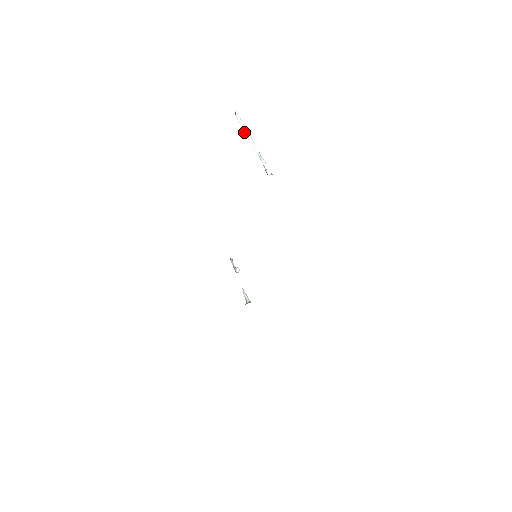
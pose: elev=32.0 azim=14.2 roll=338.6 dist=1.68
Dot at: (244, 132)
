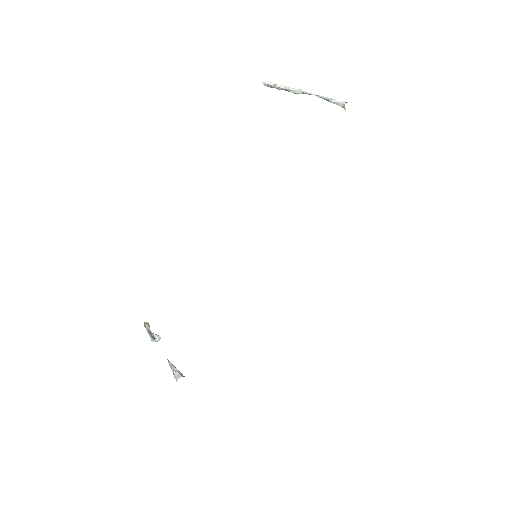
Dot at: (285, 88)
